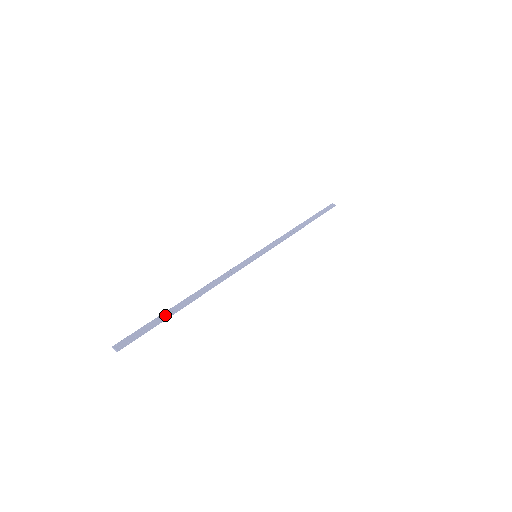
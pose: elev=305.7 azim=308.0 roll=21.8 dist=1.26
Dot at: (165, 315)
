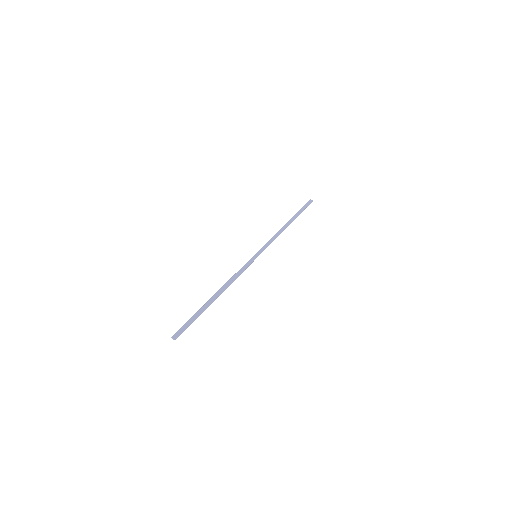
Dot at: (200, 311)
